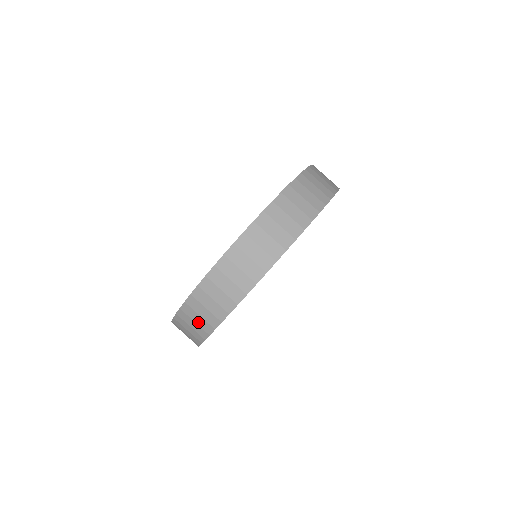
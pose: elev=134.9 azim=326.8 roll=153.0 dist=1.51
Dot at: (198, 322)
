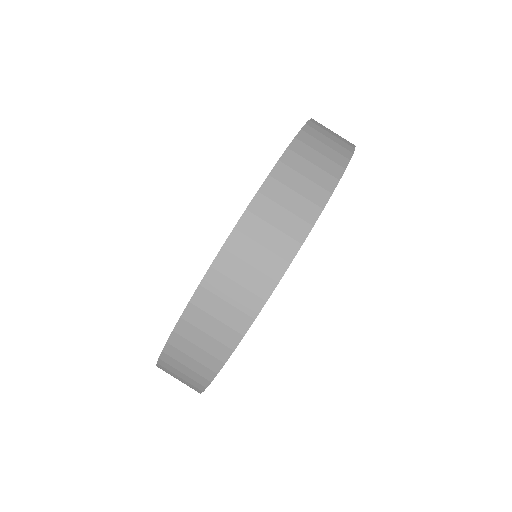
Dot at: (281, 224)
